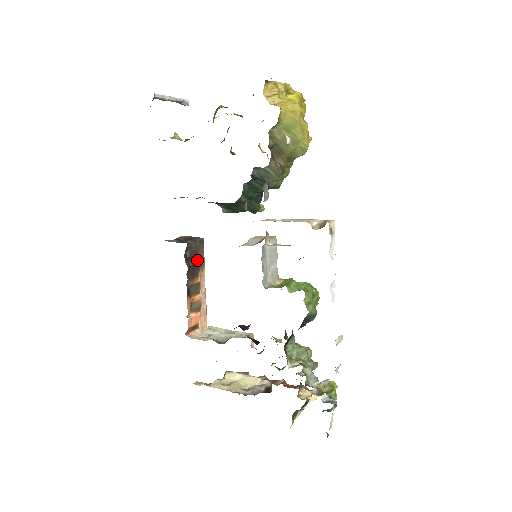
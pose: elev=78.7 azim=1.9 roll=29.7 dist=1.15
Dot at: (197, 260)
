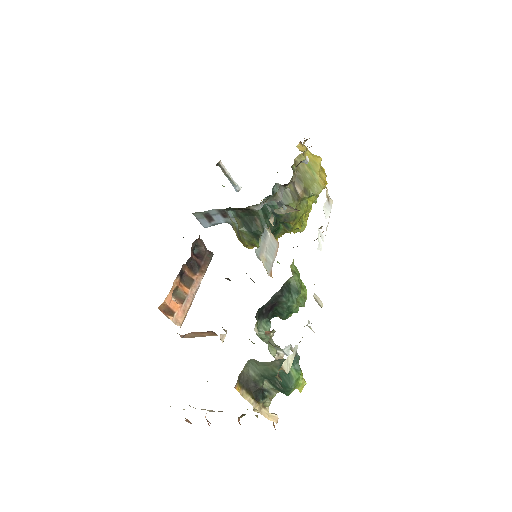
Dot at: (201, 262)
